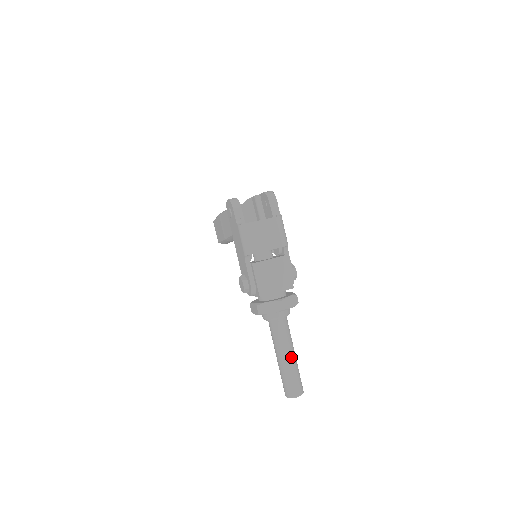
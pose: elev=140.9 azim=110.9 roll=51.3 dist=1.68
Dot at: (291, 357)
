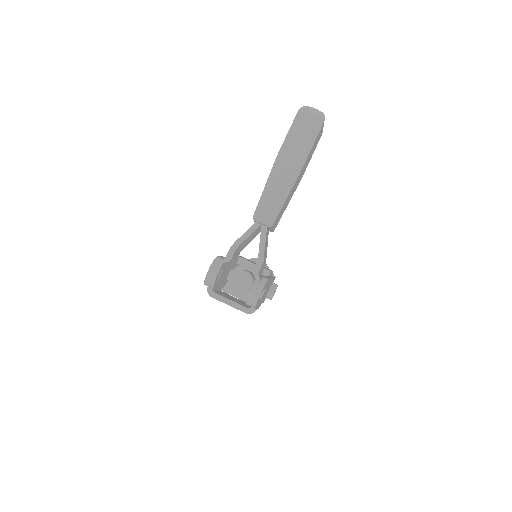
Dot at: occluded
